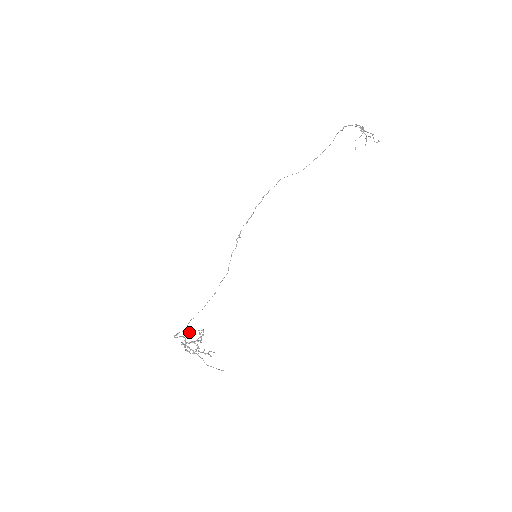
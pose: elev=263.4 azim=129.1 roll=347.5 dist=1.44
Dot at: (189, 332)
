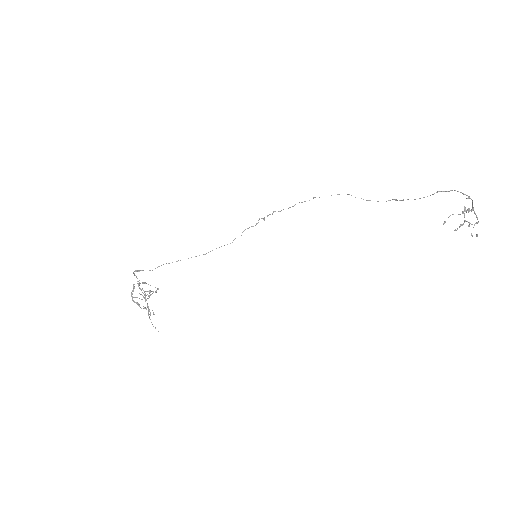
Dot at: (143, 282)
